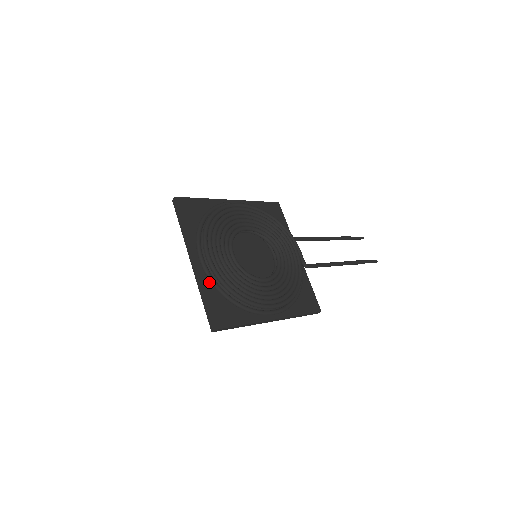
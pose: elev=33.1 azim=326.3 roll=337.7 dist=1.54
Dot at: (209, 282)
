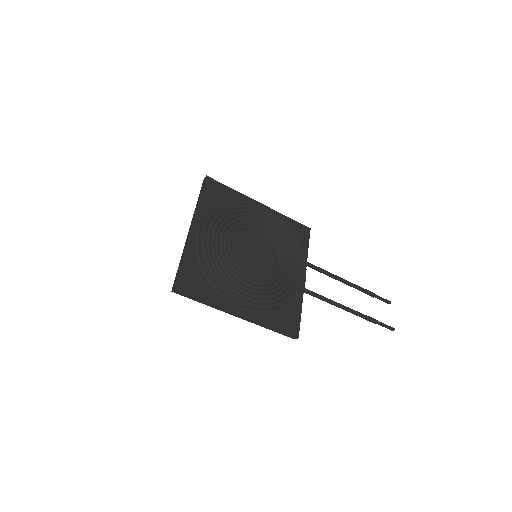
Dot at: (194, 251)
